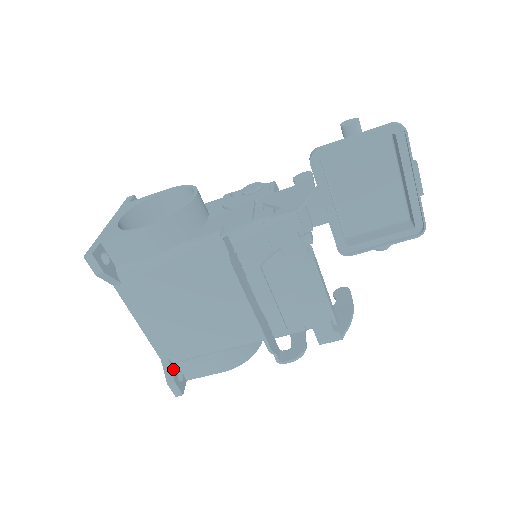
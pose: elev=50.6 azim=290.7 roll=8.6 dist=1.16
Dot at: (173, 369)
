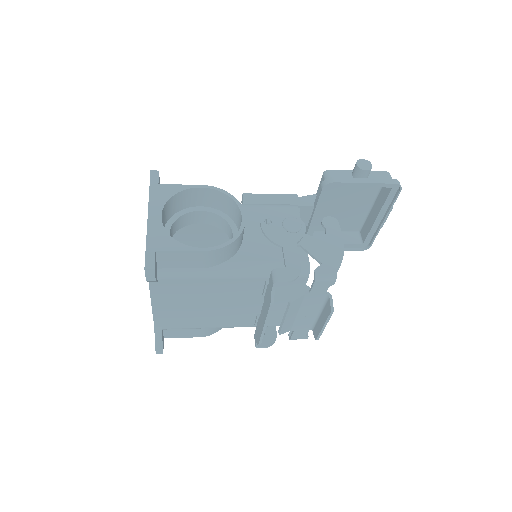
Dot at: (162, 335)
